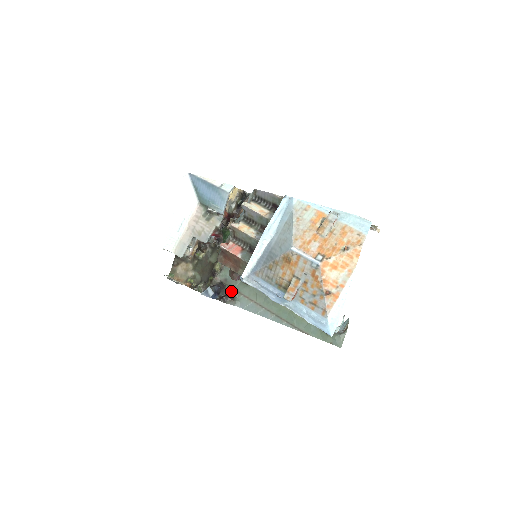
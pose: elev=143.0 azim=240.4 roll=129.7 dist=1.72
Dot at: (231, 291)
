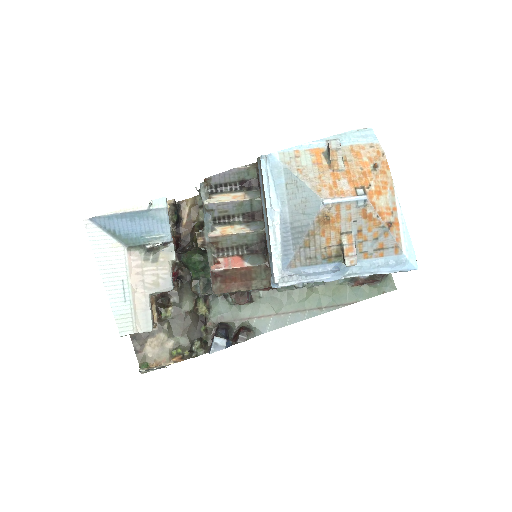
Dot at: (238, 324)
